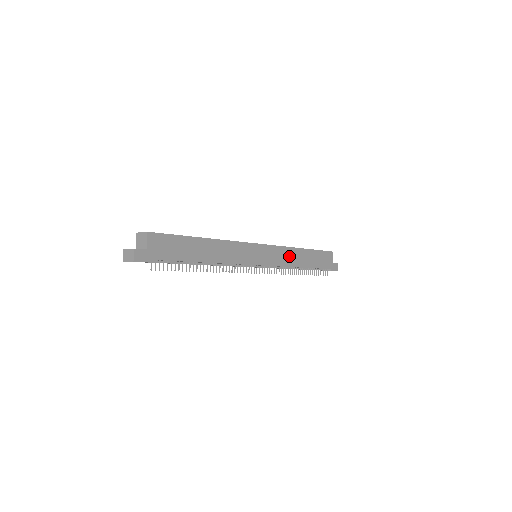
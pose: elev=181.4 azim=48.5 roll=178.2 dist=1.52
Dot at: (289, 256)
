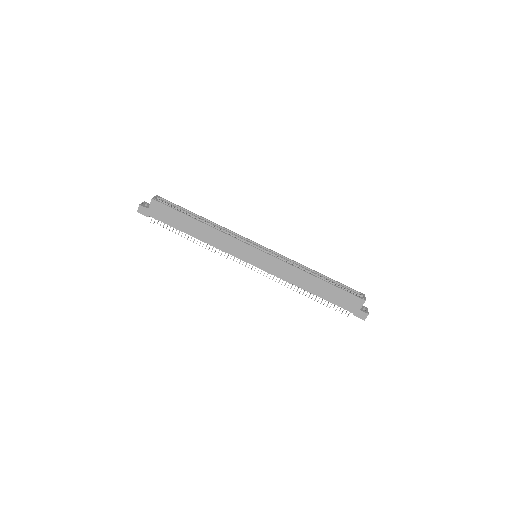
Dot at: (292, 274)
